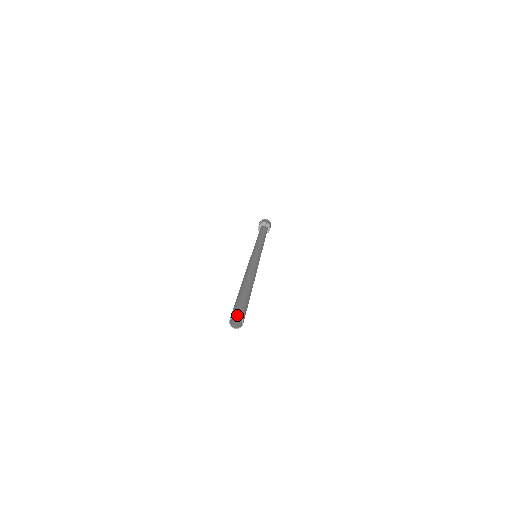
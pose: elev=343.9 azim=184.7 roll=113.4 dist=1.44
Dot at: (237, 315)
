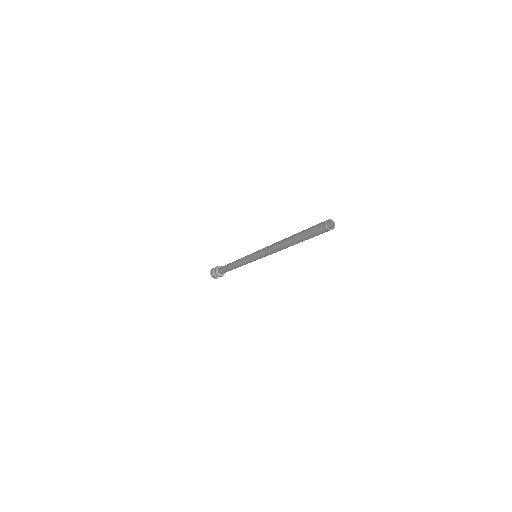
Dot at: (329, 219)
